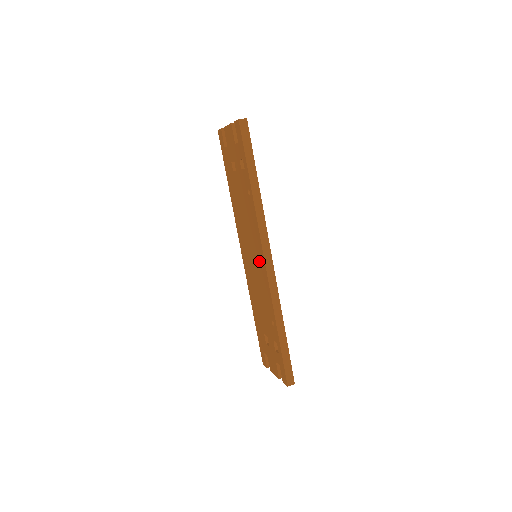
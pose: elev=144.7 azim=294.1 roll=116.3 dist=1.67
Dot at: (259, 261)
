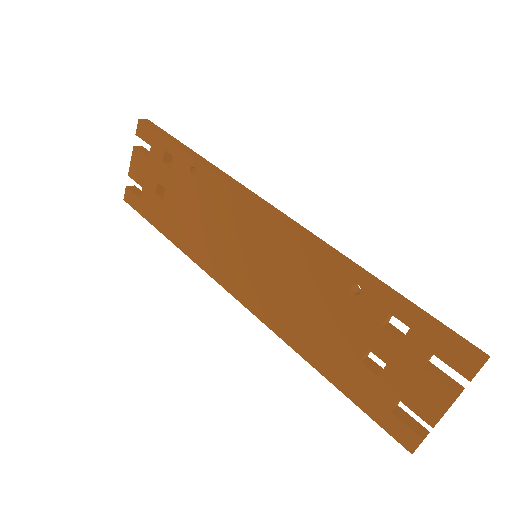
Dot at: (263, 234)
